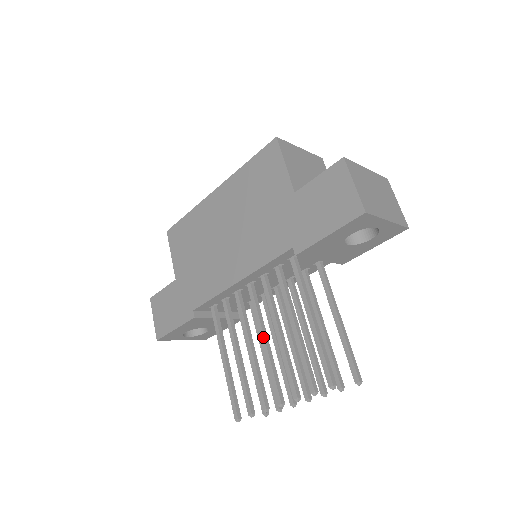
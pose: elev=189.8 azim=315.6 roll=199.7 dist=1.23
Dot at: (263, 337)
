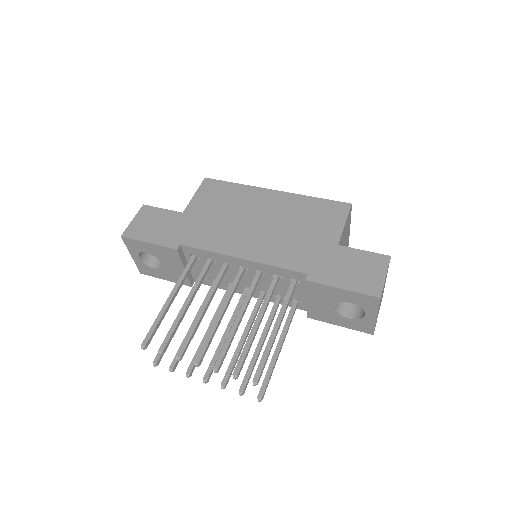
Dot at: (224, 309)
